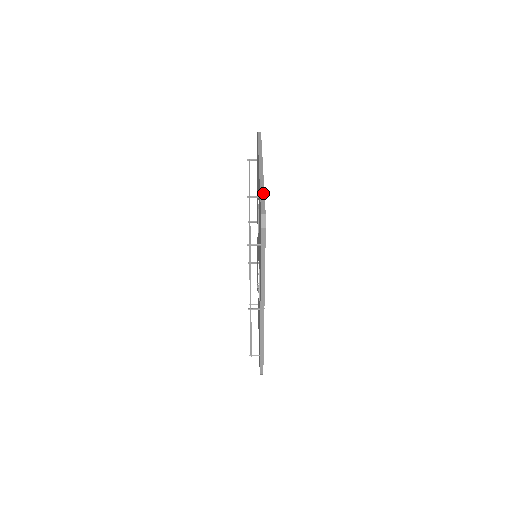
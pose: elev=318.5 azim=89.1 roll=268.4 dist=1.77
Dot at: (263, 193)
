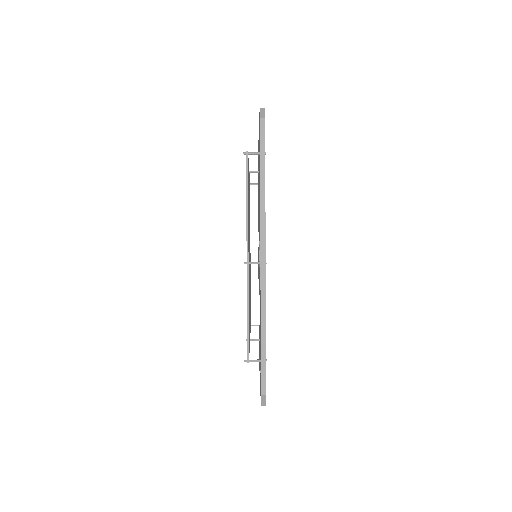
Dot at: occluded
